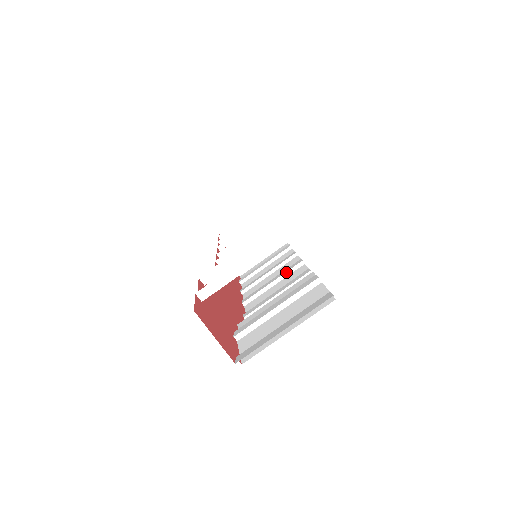
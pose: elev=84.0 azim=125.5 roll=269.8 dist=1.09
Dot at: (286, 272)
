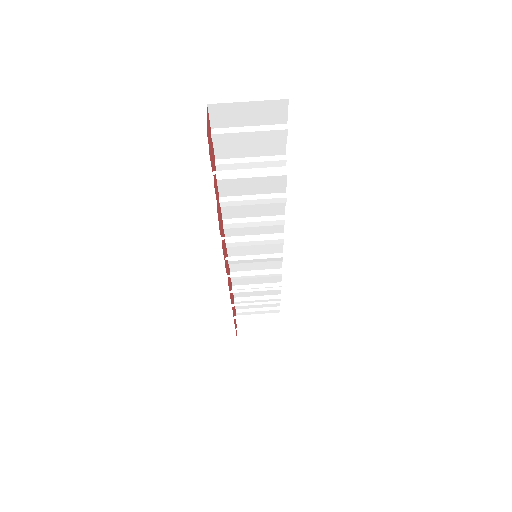
Dot at: (271, 254)
